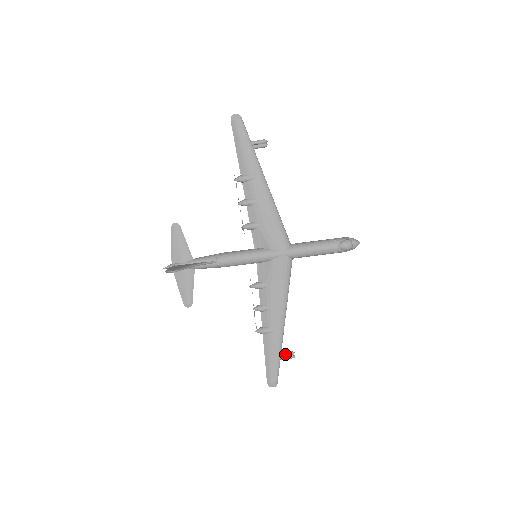
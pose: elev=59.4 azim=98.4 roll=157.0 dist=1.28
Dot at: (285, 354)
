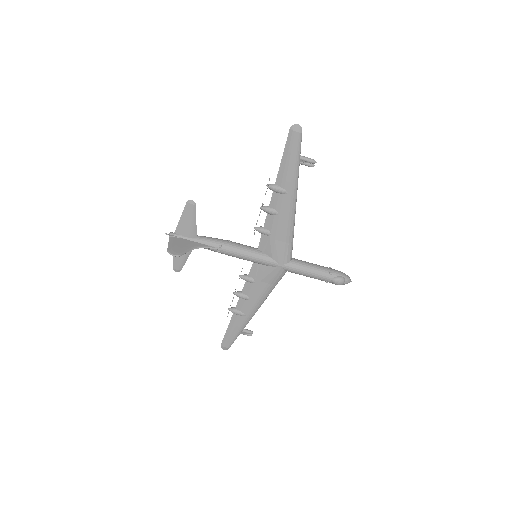
Dot at: (245, 331)
